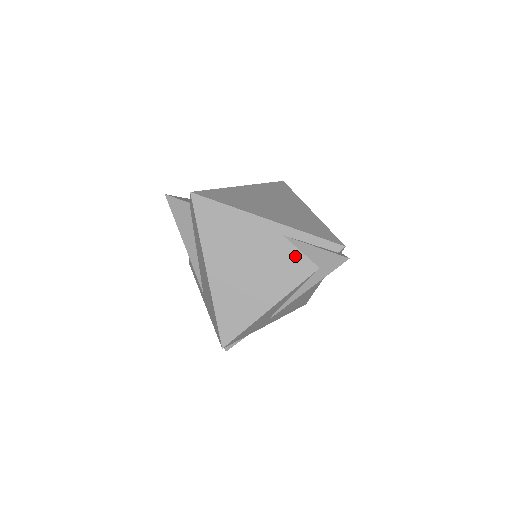
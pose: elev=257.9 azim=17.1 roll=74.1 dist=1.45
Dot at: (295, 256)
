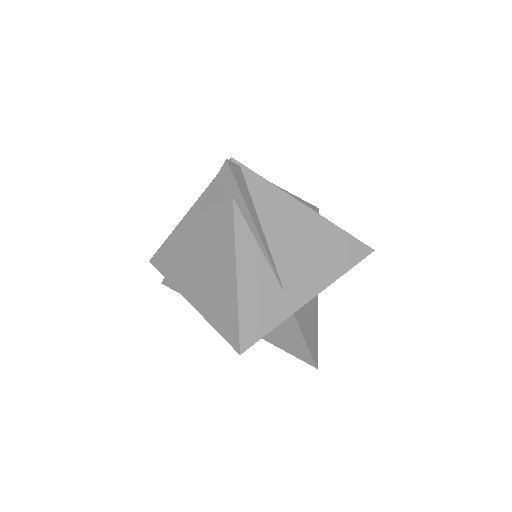
Dot at: (215, 213)
